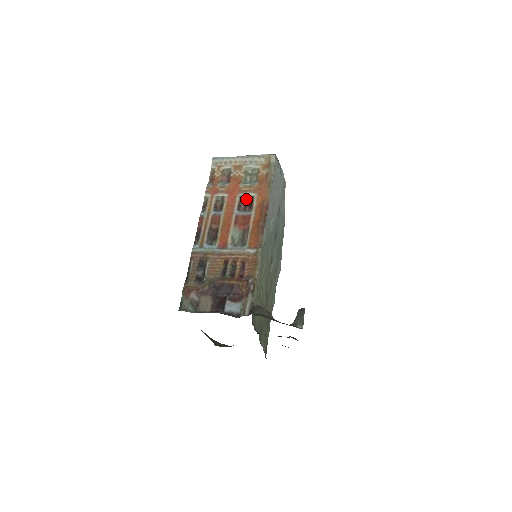
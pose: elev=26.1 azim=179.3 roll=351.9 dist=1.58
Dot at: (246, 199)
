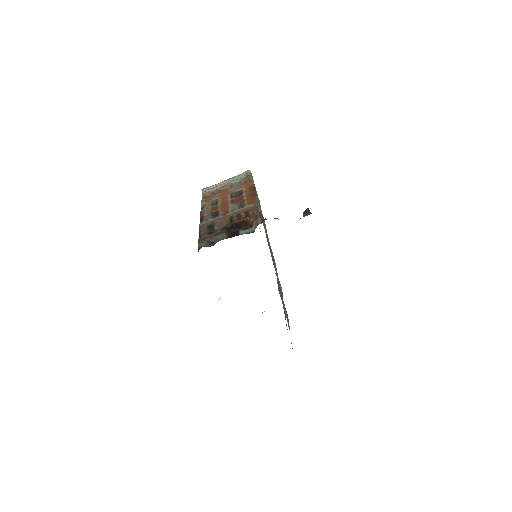
Dot at: (236, 193)
